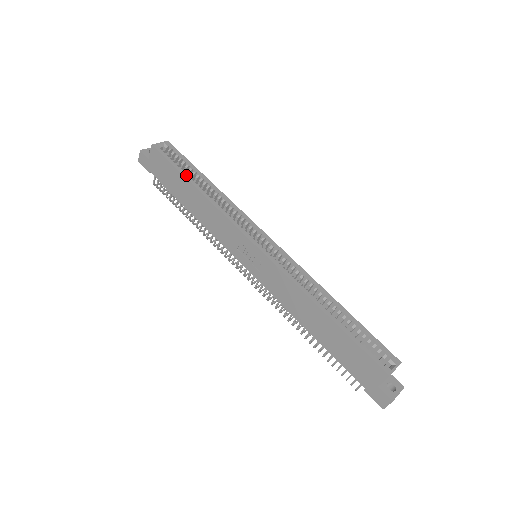
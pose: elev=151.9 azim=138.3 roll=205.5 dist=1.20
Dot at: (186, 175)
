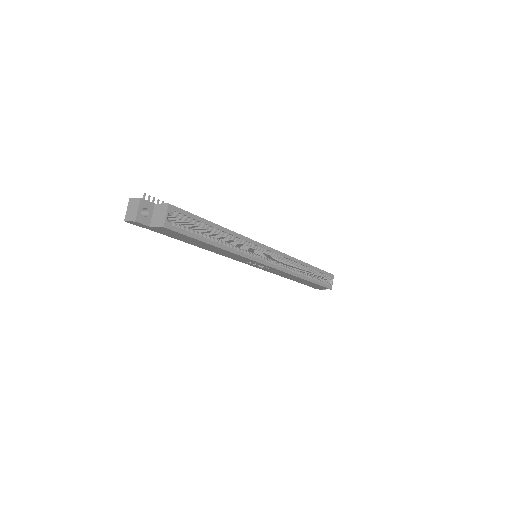
Dot at: (207, 240)
